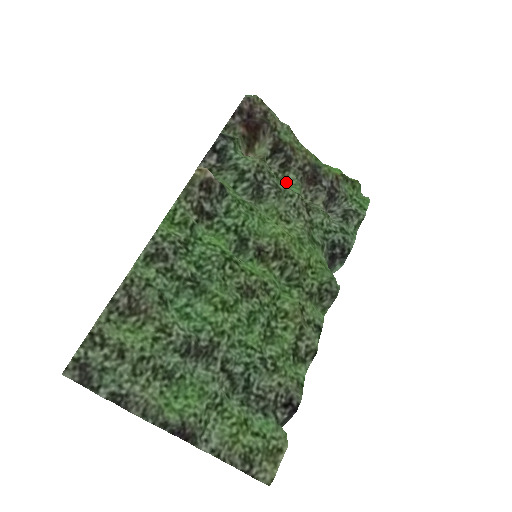
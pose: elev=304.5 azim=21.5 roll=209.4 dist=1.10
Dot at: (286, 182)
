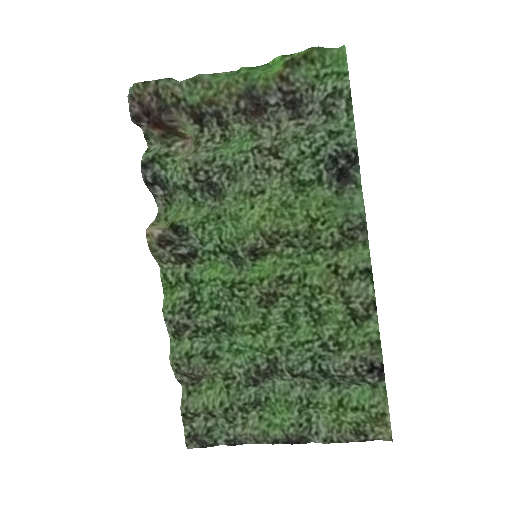
Dot at: (237, 137)
